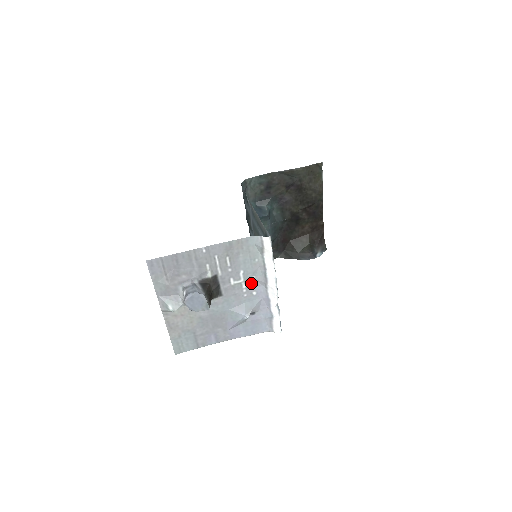
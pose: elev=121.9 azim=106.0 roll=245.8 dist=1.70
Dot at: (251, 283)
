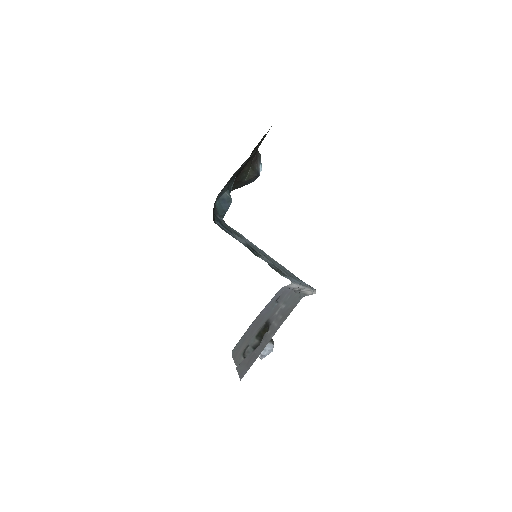
Dot at: (285, 299)
